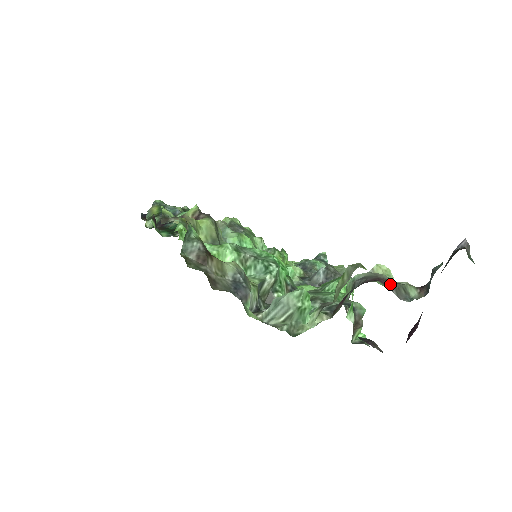
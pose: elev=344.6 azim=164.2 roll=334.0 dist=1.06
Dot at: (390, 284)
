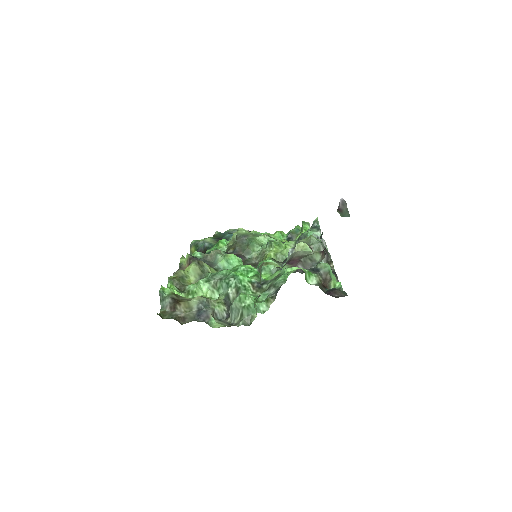
Dot at: (296, 262)
